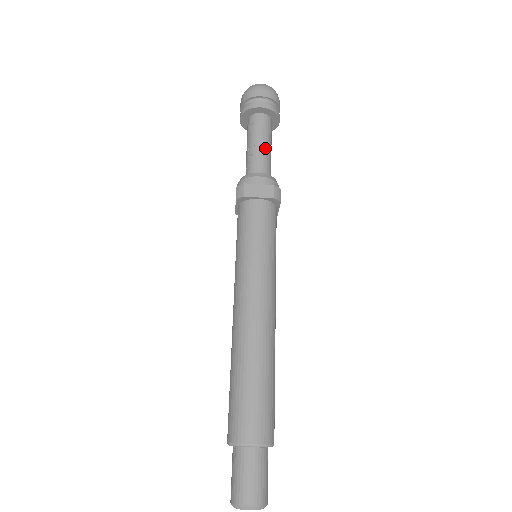
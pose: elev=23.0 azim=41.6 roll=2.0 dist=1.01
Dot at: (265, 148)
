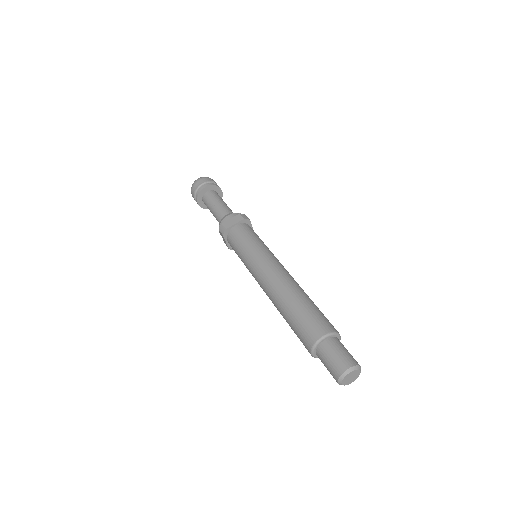
Dot at: (222, 204)
